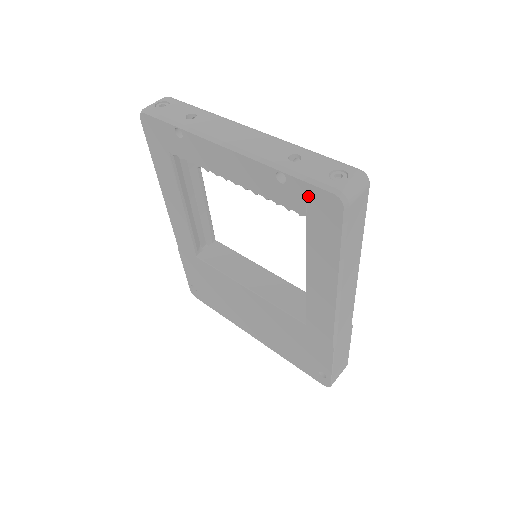
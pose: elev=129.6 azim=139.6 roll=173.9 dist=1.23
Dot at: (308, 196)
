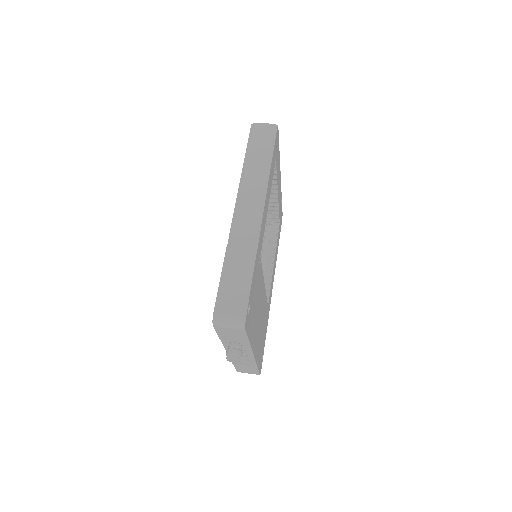
Dot at: occluded
